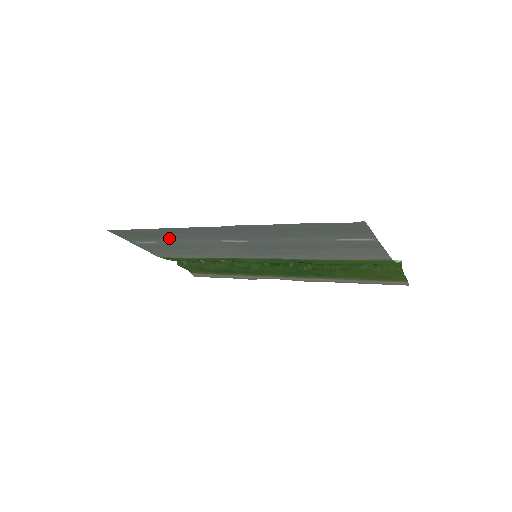
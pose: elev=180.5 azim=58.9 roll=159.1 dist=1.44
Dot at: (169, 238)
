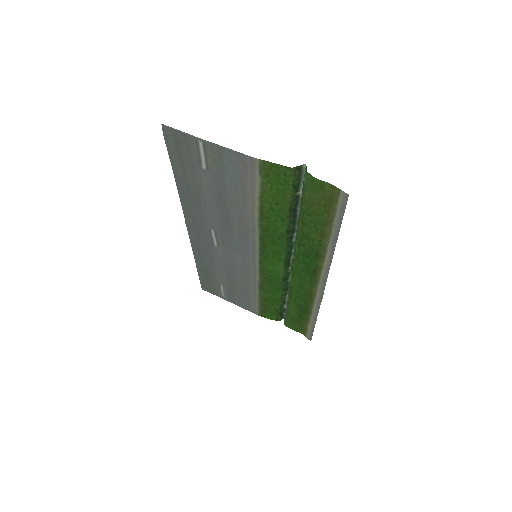
Dot at: (214, 271)
